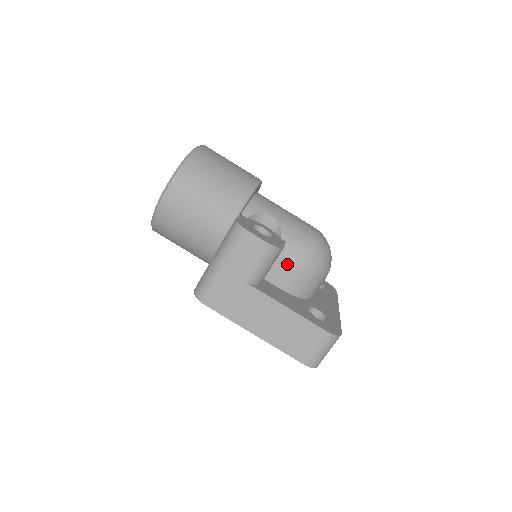
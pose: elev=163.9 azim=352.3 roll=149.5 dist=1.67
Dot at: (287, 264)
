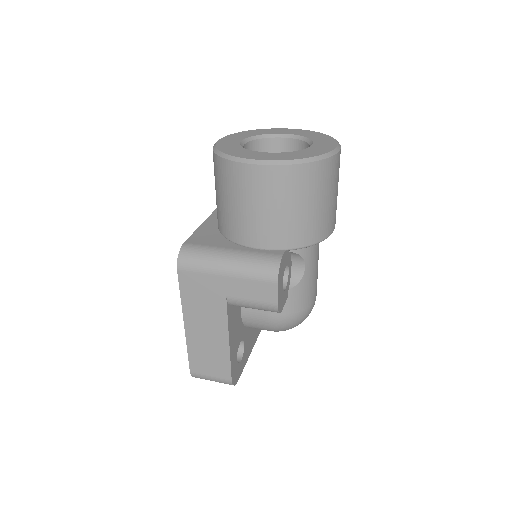
Dot at: occluded
